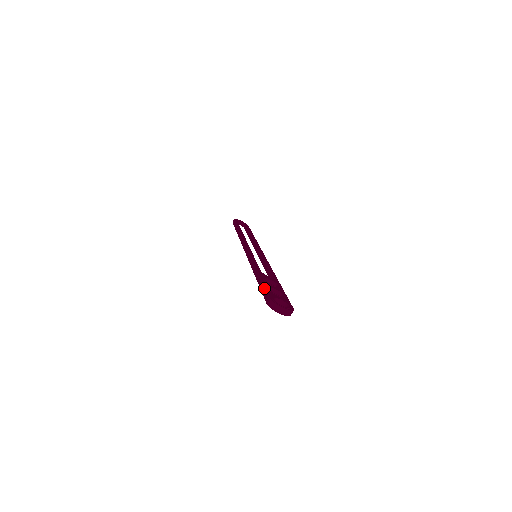
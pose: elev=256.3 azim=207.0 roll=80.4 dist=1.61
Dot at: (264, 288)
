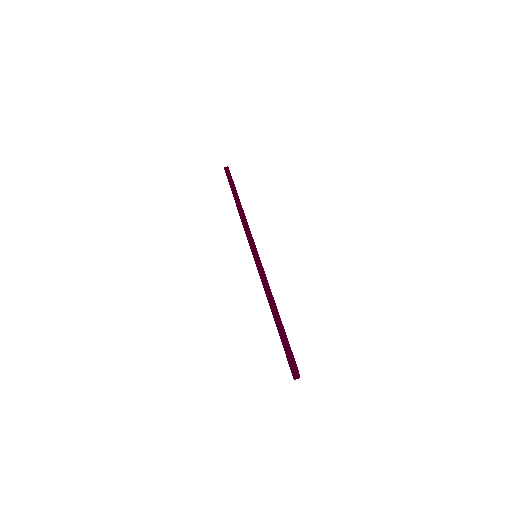
Dot at: (286, 337)
